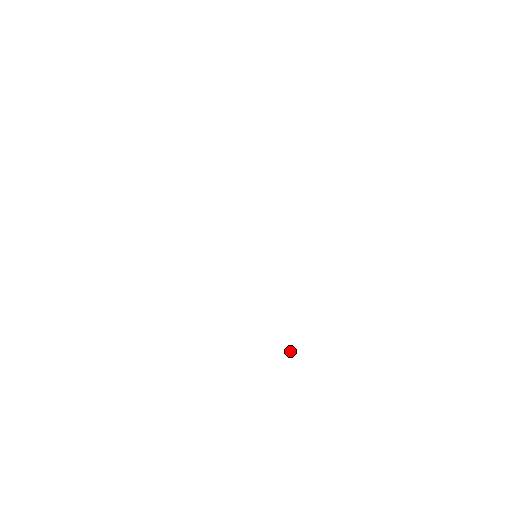
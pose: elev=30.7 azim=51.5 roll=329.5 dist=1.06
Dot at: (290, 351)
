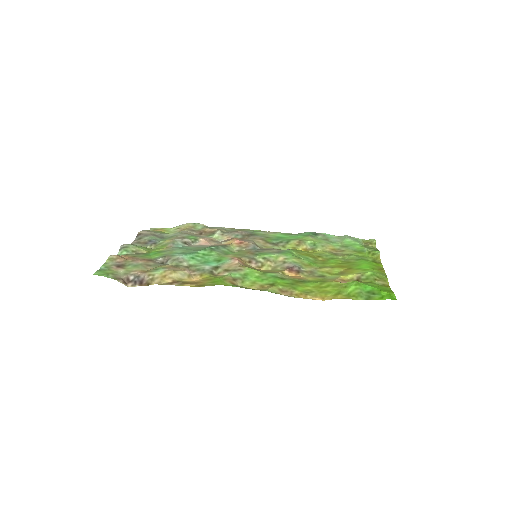
Dot at: occluded
